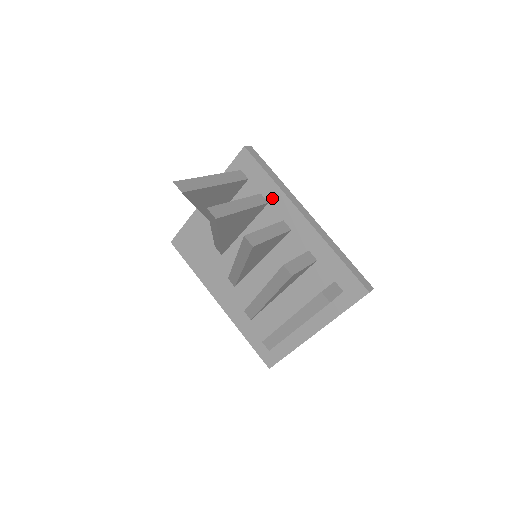
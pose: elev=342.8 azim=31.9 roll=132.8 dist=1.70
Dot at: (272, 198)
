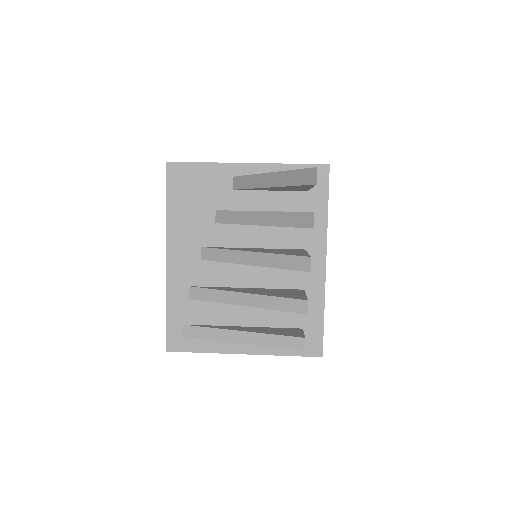
Dot at: occluded
